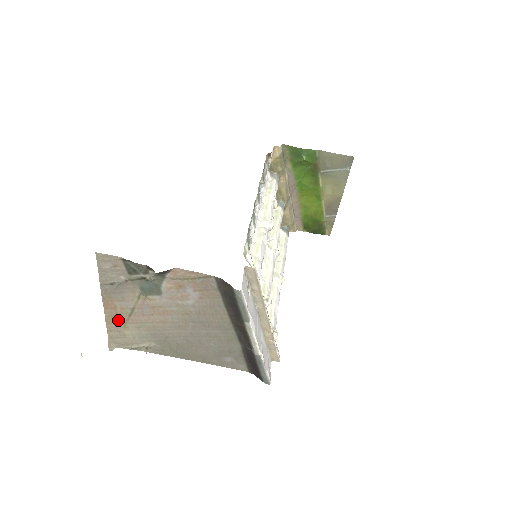
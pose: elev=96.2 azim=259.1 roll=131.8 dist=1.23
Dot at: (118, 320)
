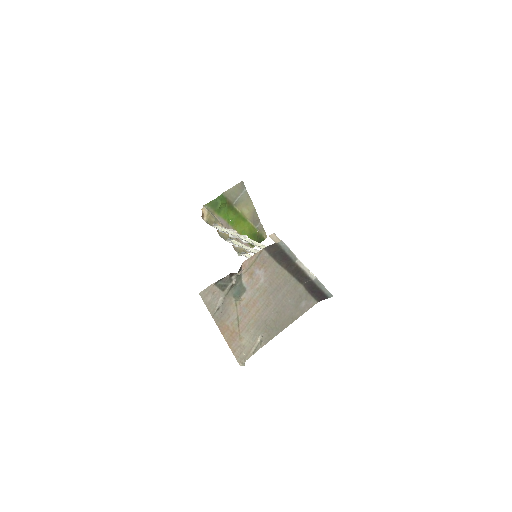
Dot at: (234, 337)
